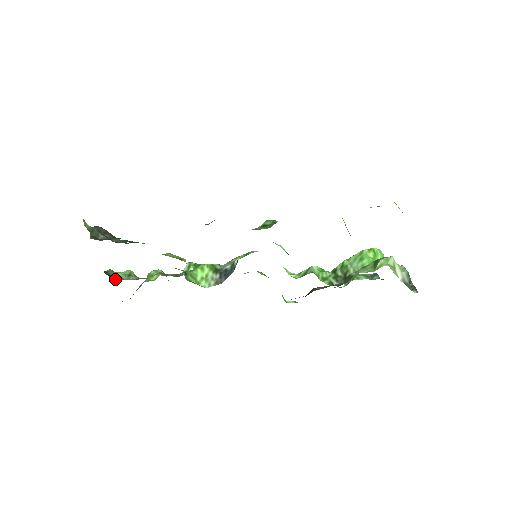
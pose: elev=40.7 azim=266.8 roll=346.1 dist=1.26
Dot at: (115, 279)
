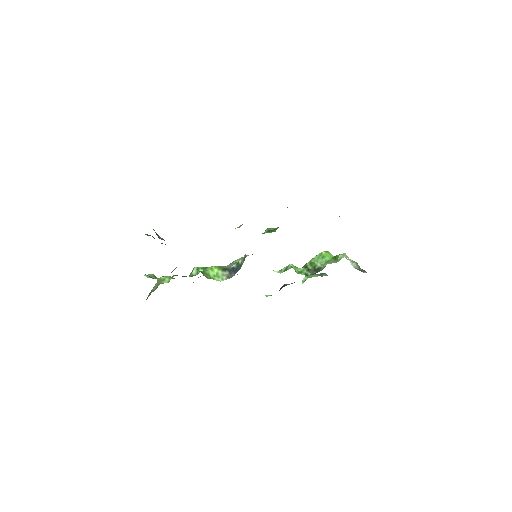
Dot at: (151, 277)
